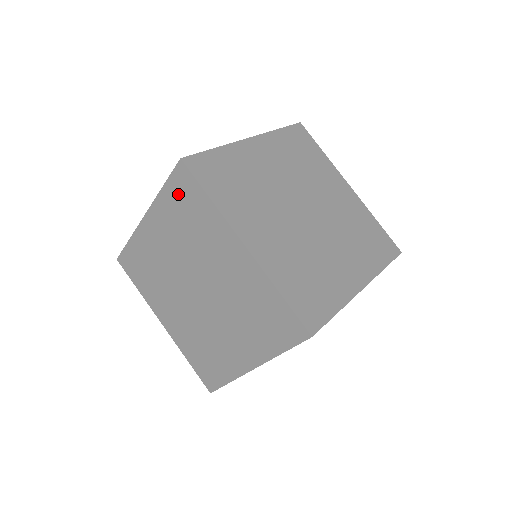
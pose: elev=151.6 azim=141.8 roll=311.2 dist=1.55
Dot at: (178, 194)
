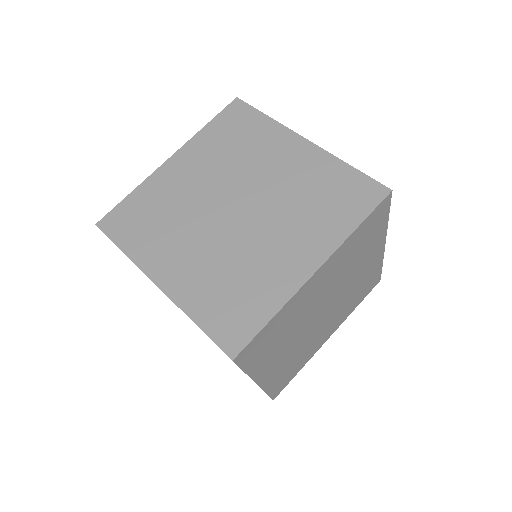
Dot at: occluded
